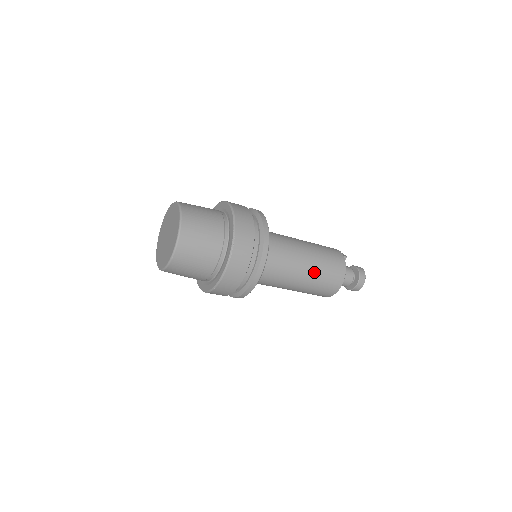
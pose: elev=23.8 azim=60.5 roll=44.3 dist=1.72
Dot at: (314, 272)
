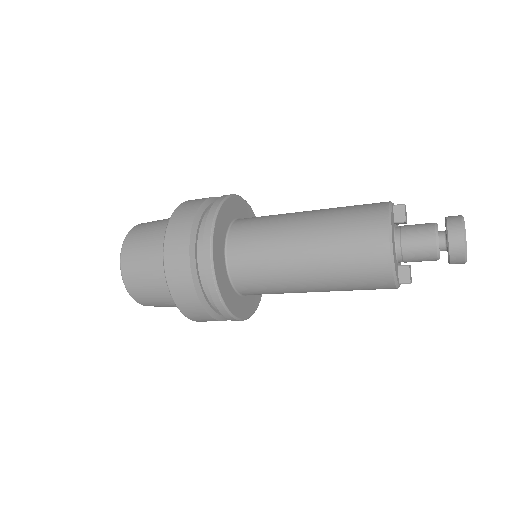
Dot at: (322, 240)
